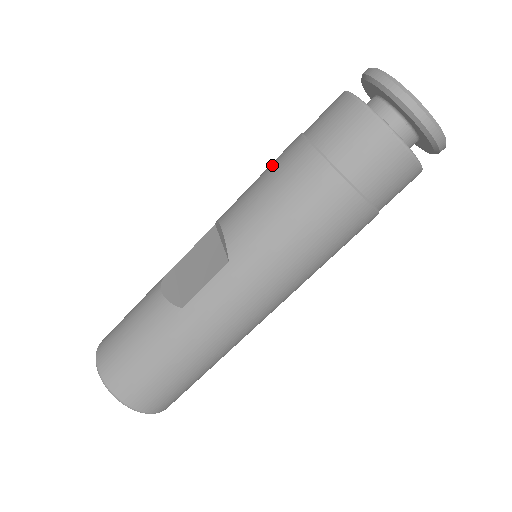
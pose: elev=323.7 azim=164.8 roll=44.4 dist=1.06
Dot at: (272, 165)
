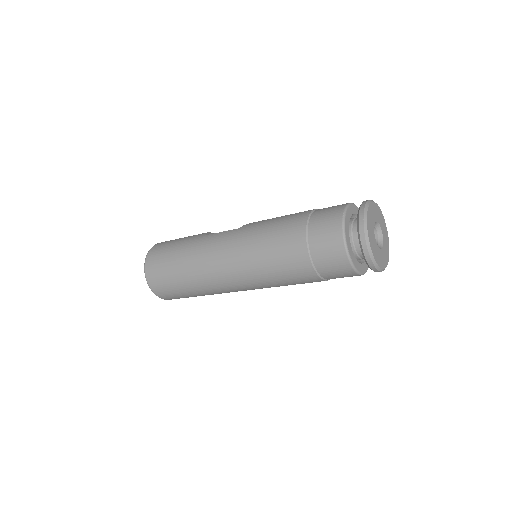
Dot at: occluded
